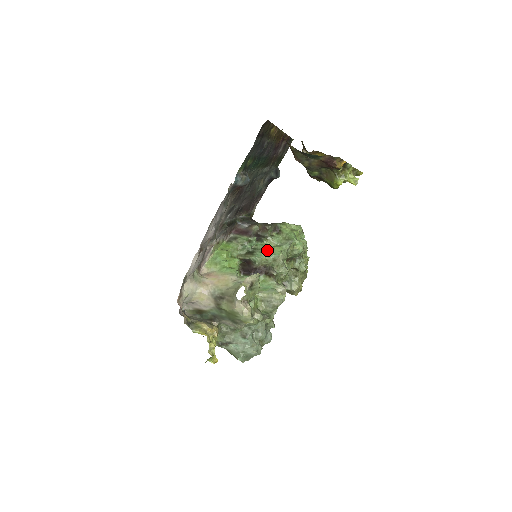
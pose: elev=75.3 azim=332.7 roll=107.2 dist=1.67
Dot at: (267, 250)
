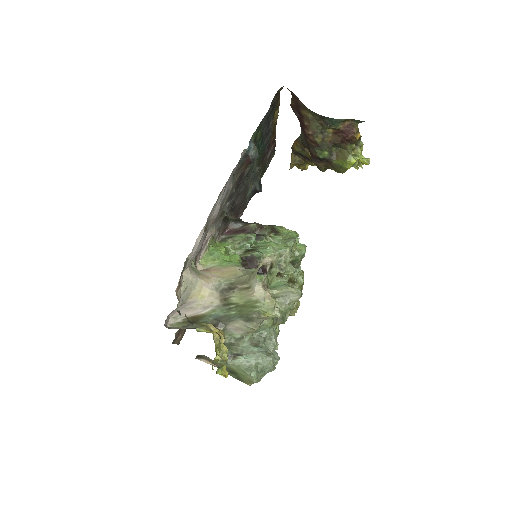
Dot at: (271, 245)
